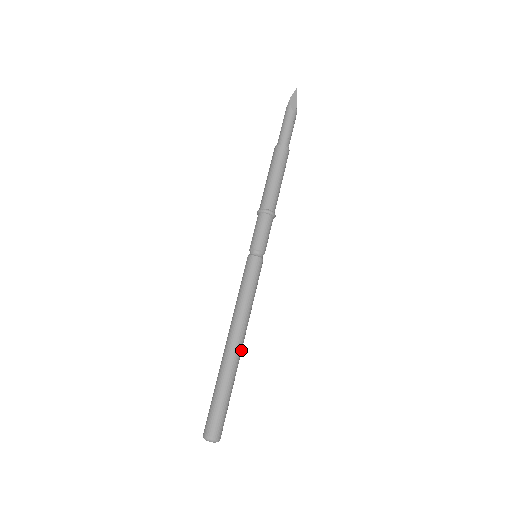
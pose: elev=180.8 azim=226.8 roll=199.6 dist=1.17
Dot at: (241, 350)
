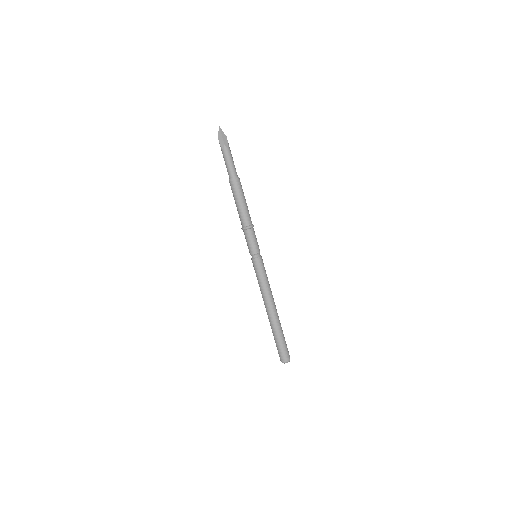
Dot at: (275, 313)
